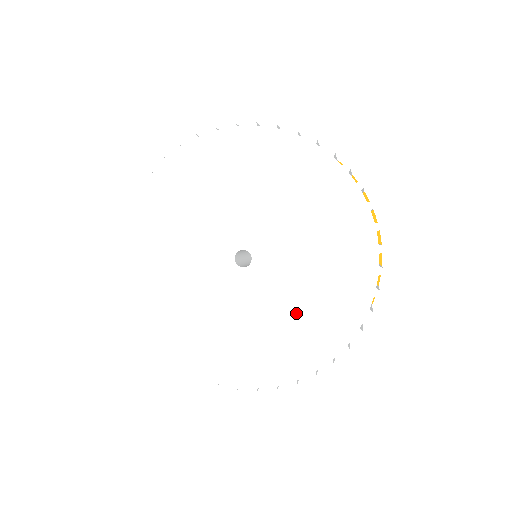
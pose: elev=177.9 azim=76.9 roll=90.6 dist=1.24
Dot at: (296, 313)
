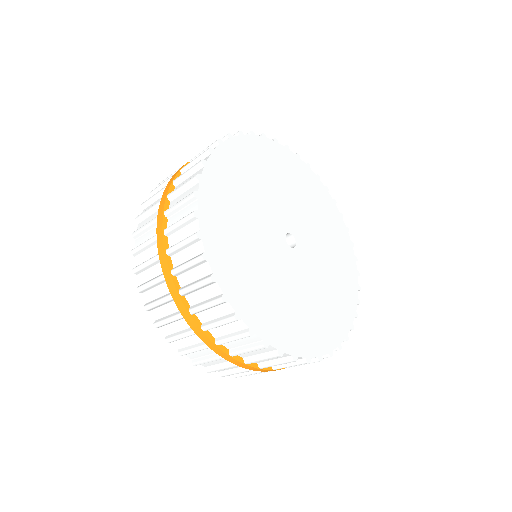
Dot at: (325, 293)
